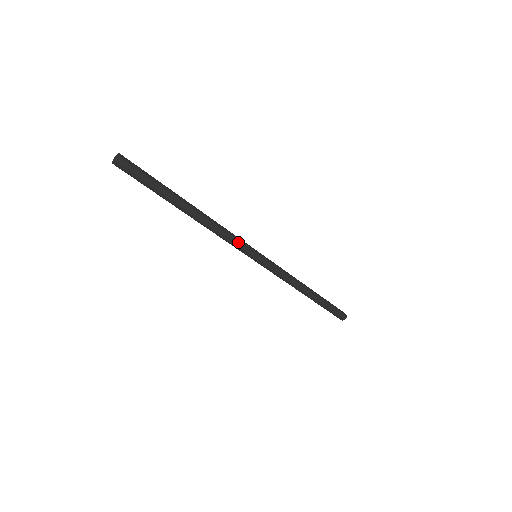
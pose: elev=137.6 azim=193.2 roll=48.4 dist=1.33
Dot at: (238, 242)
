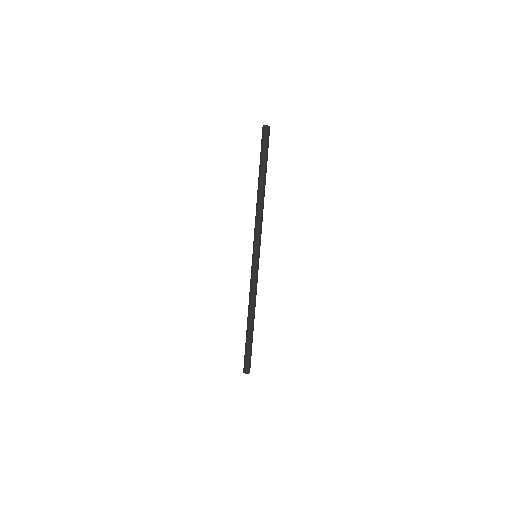
Dot at: (258, 234)
